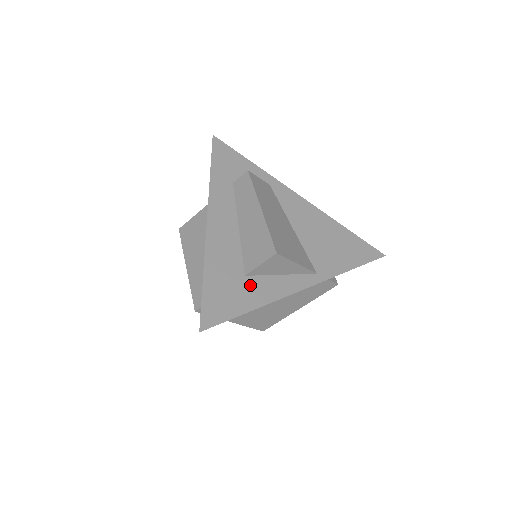
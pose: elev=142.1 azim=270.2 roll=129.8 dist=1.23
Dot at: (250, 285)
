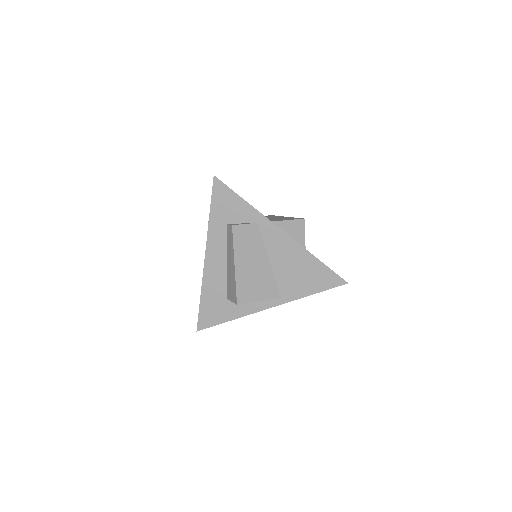
Dot at: (230, 305)
